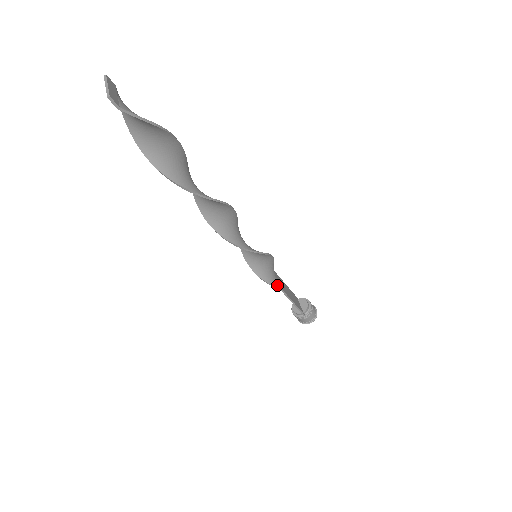
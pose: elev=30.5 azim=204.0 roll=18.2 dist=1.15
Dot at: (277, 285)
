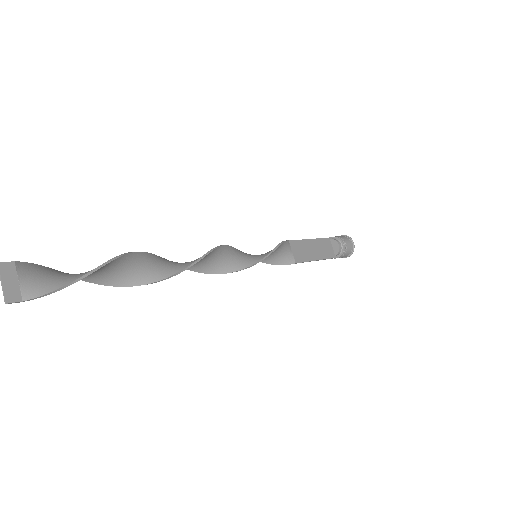
Dot at: (291, 262)
